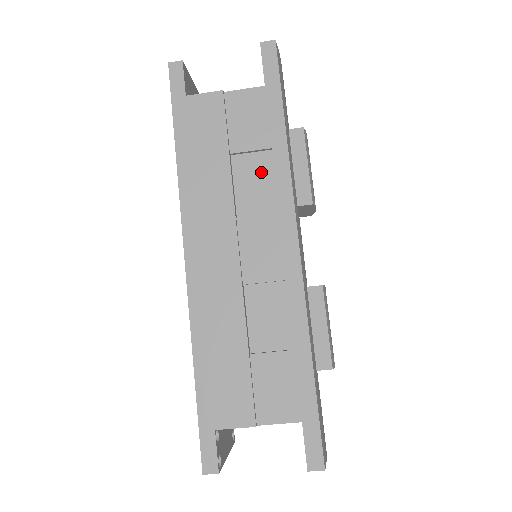
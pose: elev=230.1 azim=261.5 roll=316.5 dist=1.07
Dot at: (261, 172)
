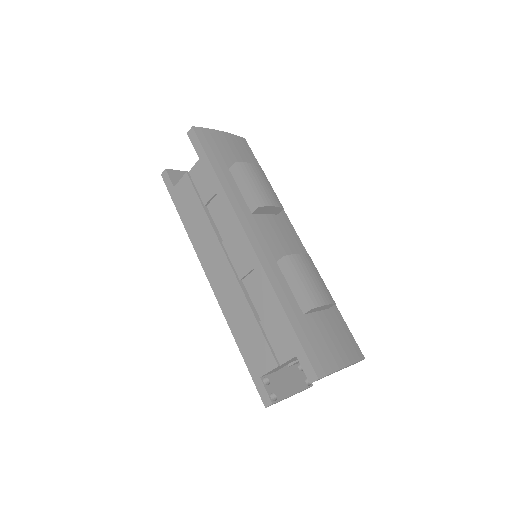
Dot at: occluded
